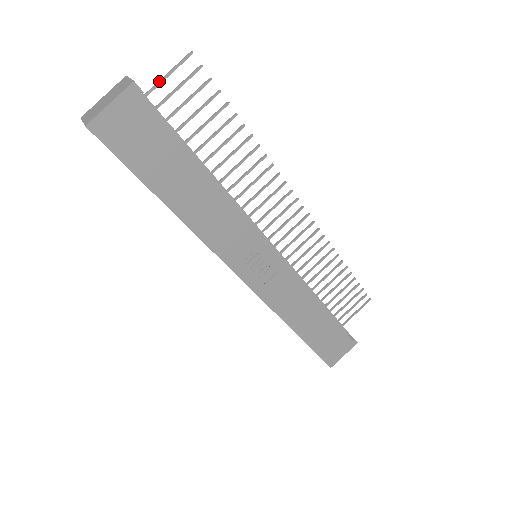
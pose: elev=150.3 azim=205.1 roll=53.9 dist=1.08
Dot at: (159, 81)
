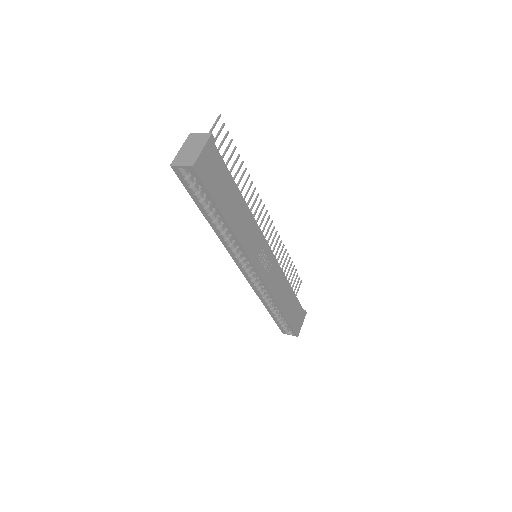
Dot at: occluded
